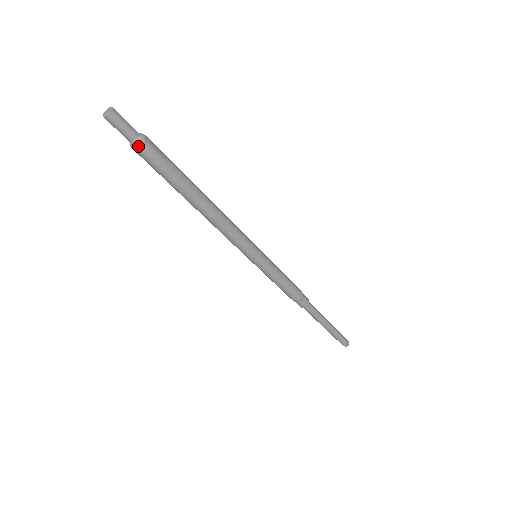
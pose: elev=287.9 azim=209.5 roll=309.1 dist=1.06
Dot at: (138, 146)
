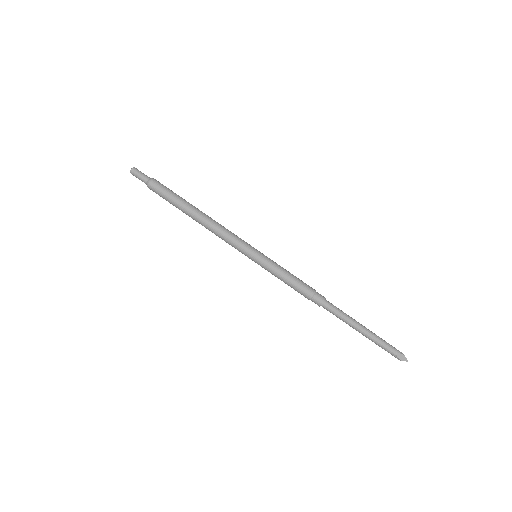
Dot at: (148, 185)
